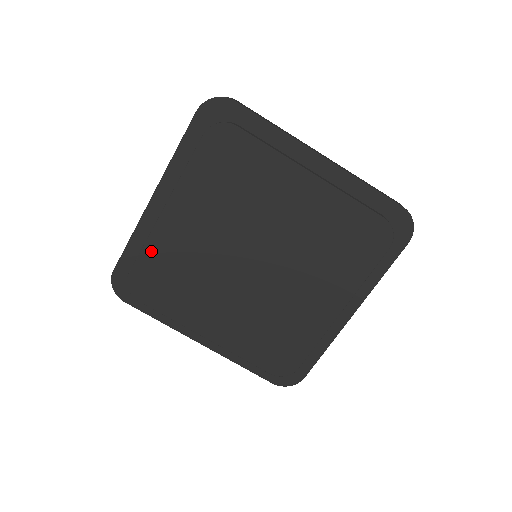
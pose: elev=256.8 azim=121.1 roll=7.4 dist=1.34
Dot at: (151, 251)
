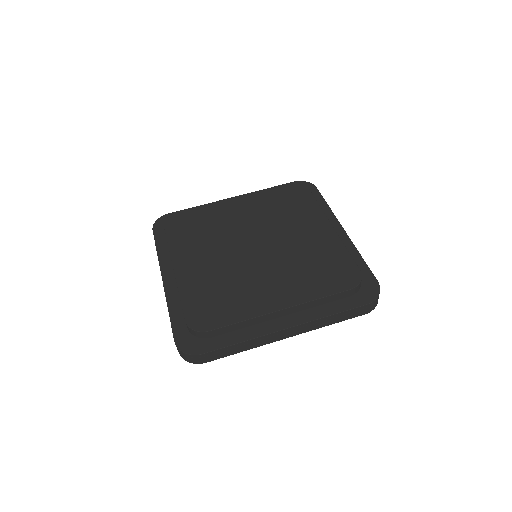
Dot at: (187, 295)
